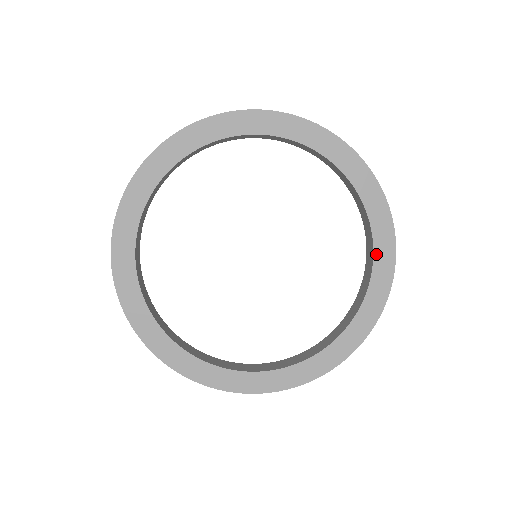
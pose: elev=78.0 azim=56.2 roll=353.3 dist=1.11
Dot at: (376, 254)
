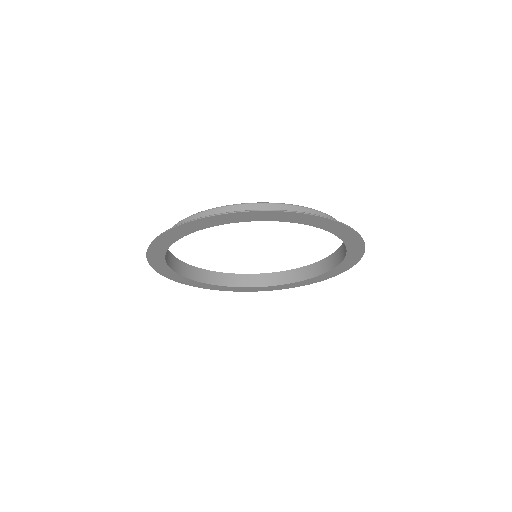
Dot at: (320, 276)
